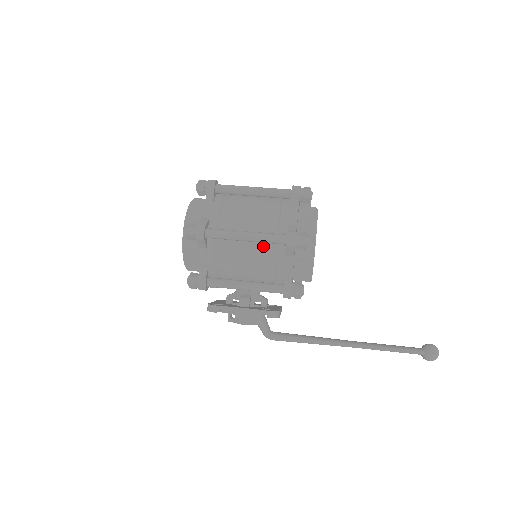
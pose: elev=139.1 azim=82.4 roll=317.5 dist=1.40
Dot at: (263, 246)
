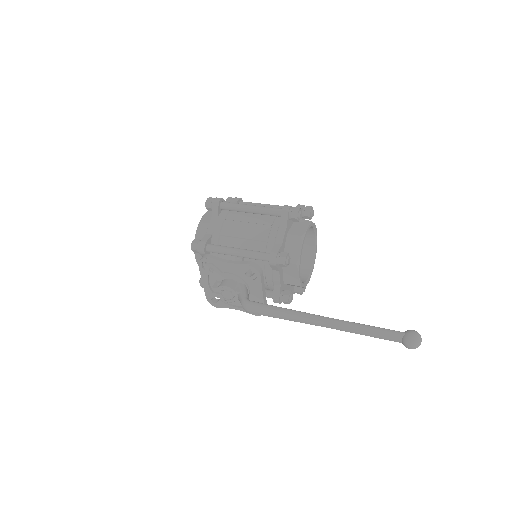
Dot at: (263, 220)
